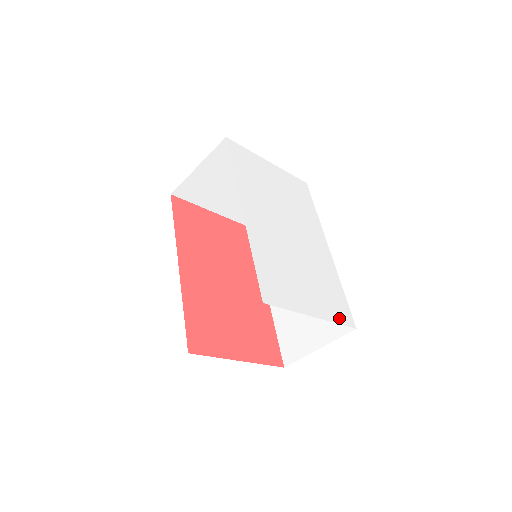
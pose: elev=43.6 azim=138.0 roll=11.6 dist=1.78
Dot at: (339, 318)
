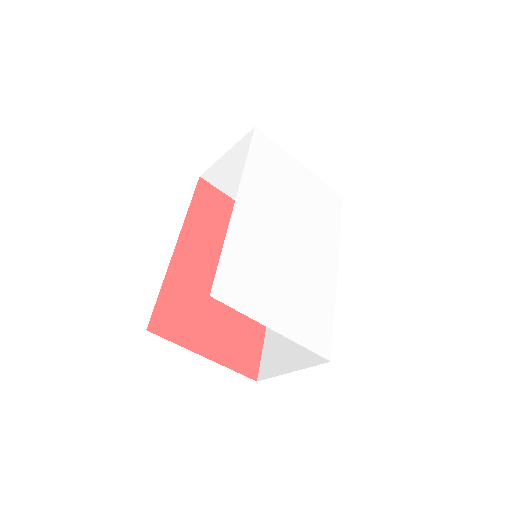
Dot at: (311, 343)
